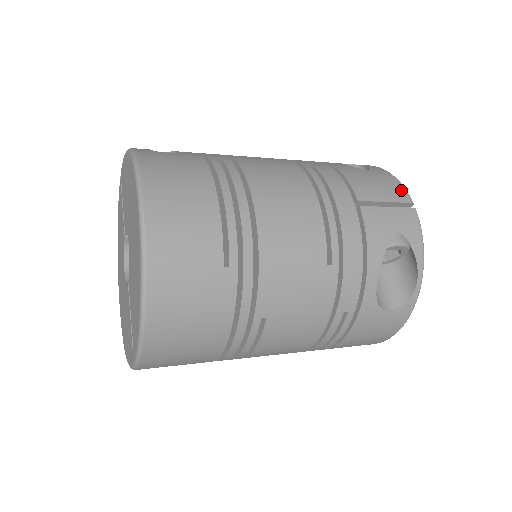
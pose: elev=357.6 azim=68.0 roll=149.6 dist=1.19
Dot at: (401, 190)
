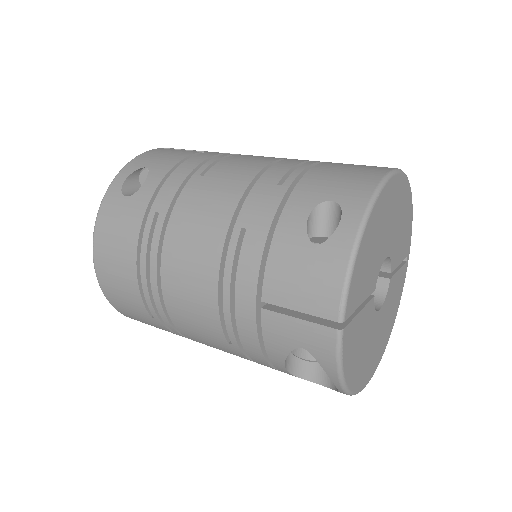
Dot at: (333, 299)
